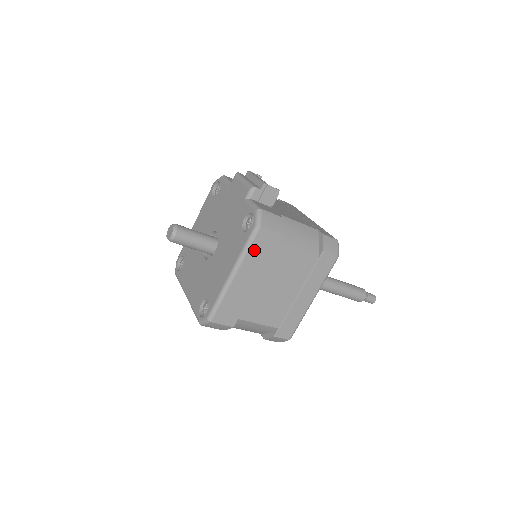
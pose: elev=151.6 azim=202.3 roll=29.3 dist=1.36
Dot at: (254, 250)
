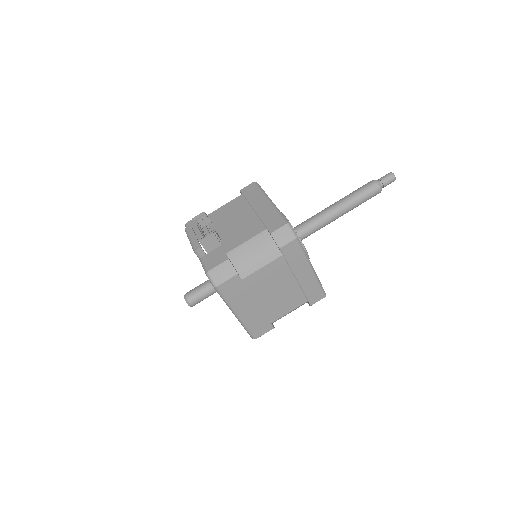
Dot at: (230, 296)
